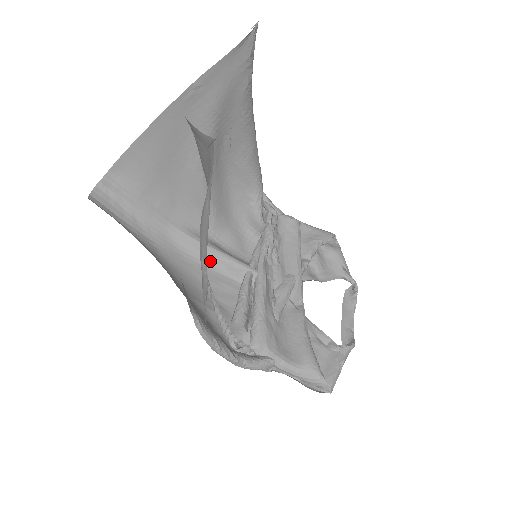
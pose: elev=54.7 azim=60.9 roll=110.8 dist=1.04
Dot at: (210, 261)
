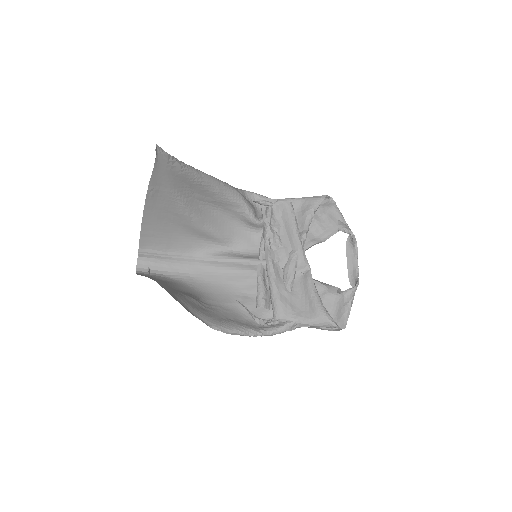
Dot at: (231, 267)
